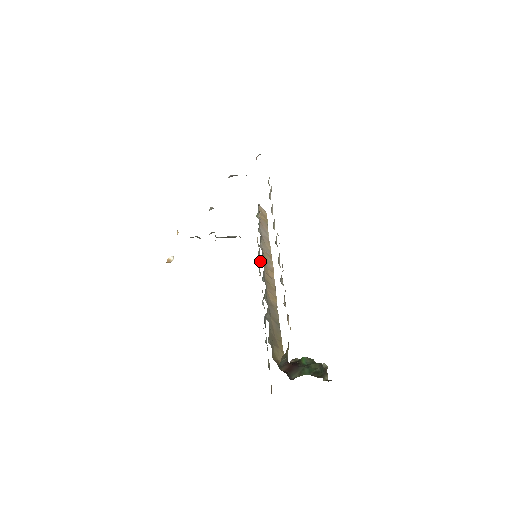
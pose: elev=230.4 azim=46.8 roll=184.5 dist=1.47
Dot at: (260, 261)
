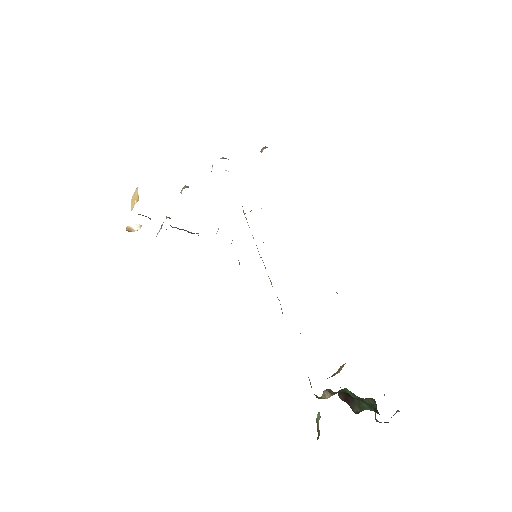
Dot at: occluded
